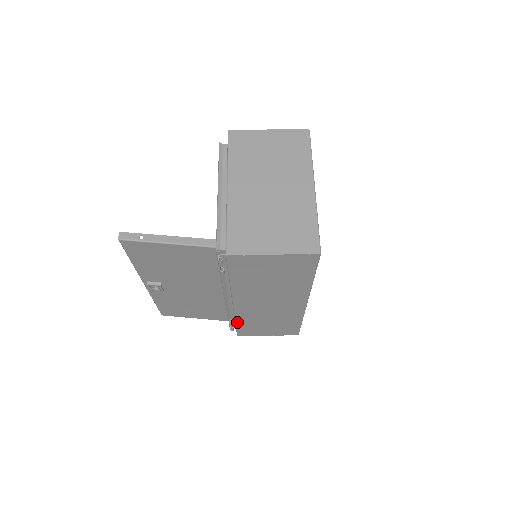
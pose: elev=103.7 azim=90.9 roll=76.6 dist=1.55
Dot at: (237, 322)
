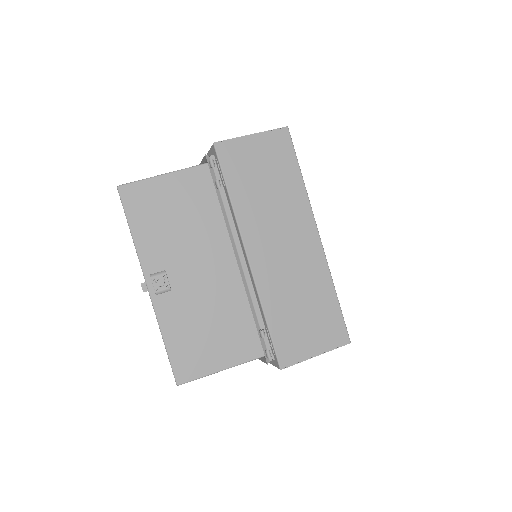
Dot at: (266, 315)
